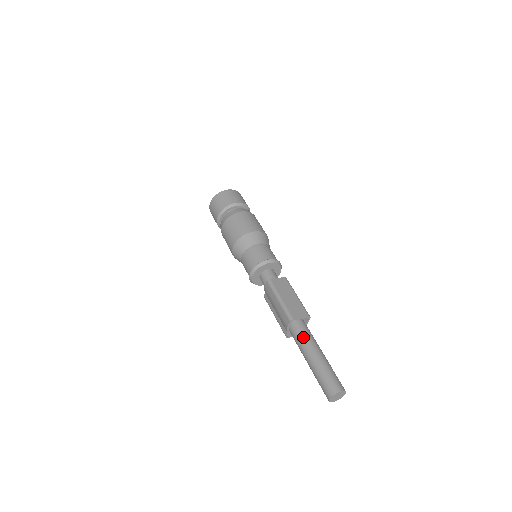
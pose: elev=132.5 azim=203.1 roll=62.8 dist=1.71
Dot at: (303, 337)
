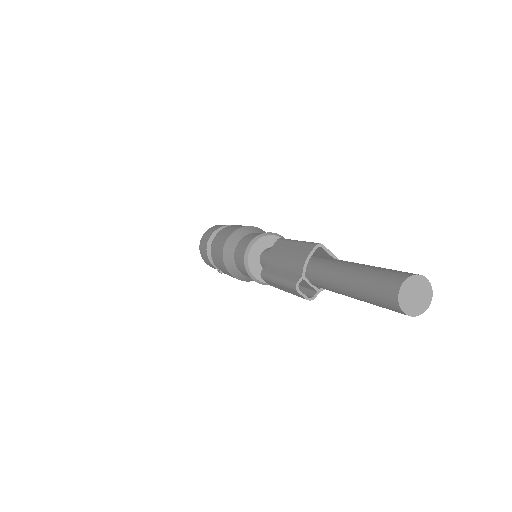
Dot at: occluded
